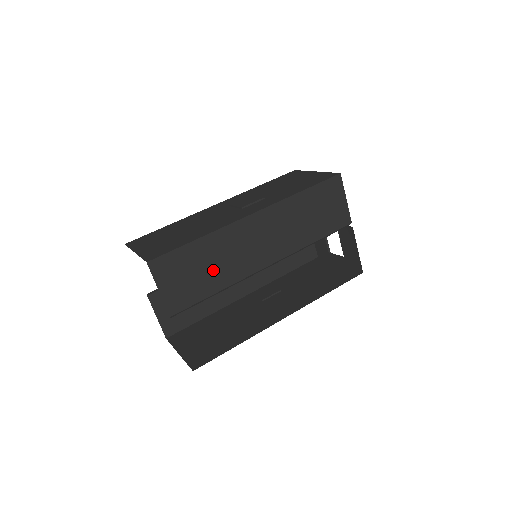
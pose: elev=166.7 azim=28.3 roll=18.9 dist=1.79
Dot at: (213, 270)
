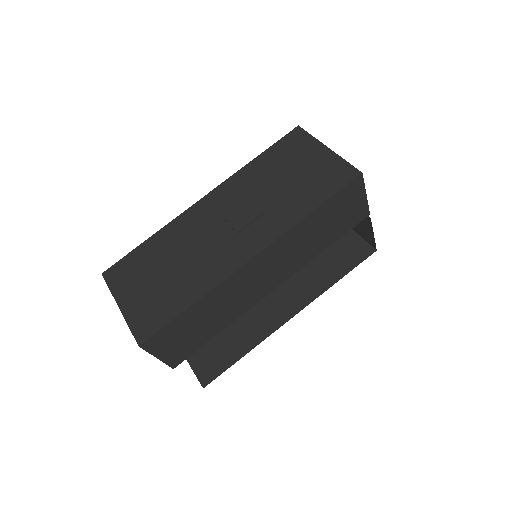
Dot at: (213, 320)
